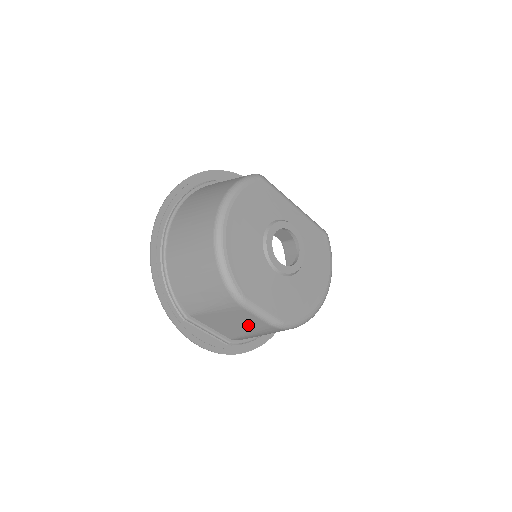
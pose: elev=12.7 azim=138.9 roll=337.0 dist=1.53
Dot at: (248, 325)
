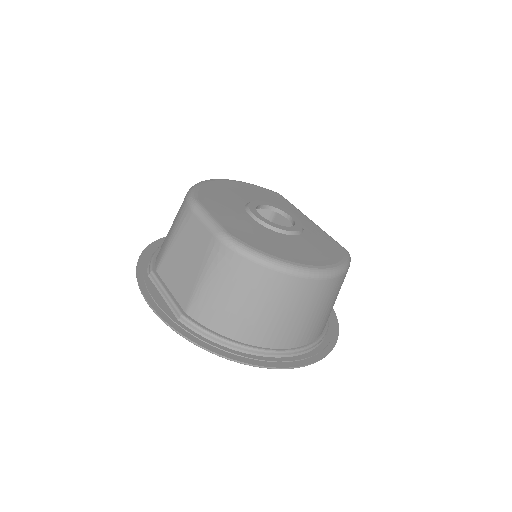
Dot at: (197, 253)
